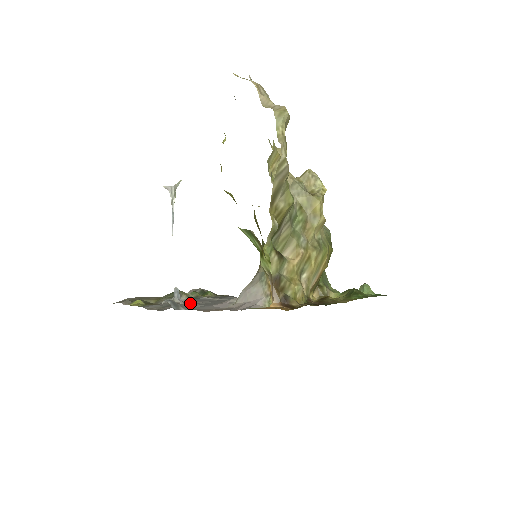
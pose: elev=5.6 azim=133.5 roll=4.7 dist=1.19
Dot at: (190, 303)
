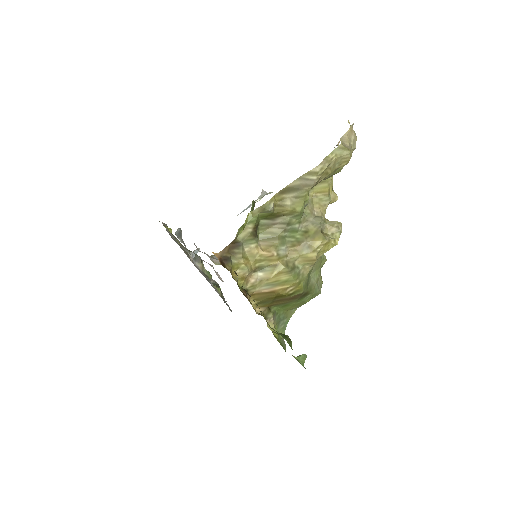
Dot at: (196, 266)
